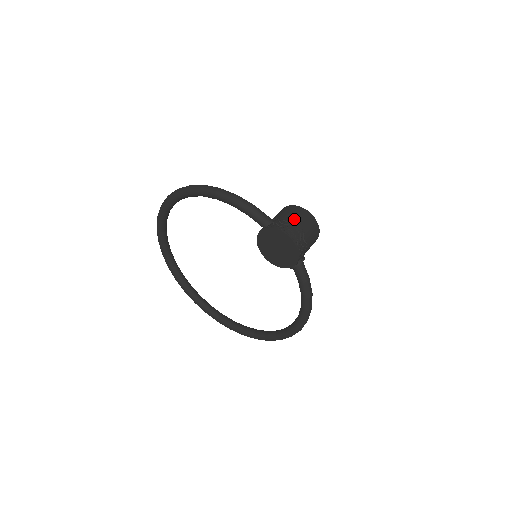
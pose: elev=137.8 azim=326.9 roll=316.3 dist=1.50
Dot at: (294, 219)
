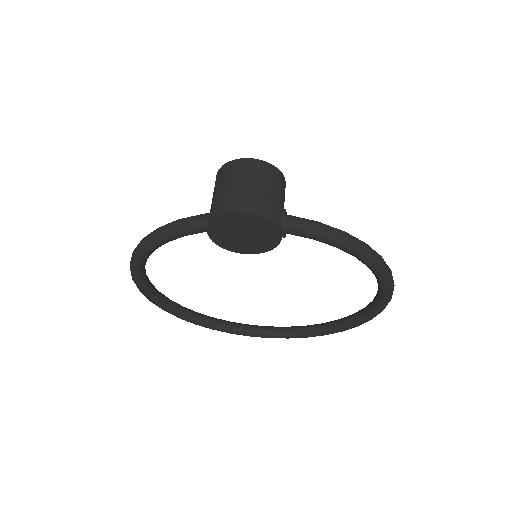
Dot at: (224, 187)
